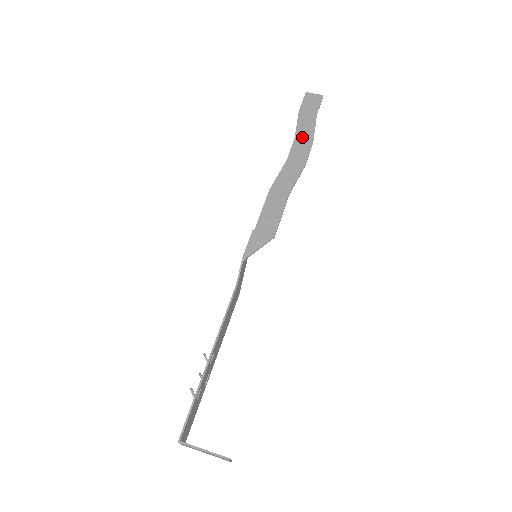
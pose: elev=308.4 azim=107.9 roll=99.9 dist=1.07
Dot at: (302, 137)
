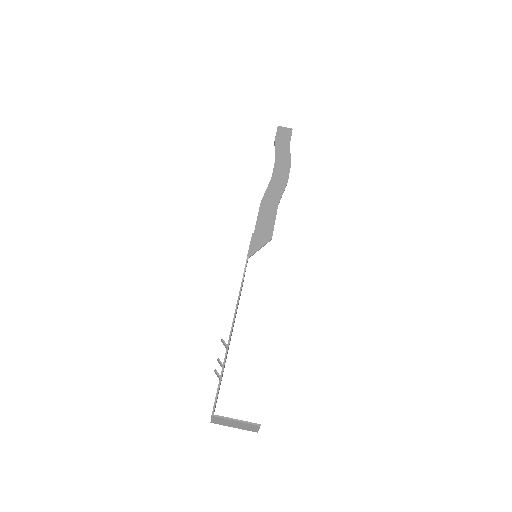
Dot at: (281, 160)
